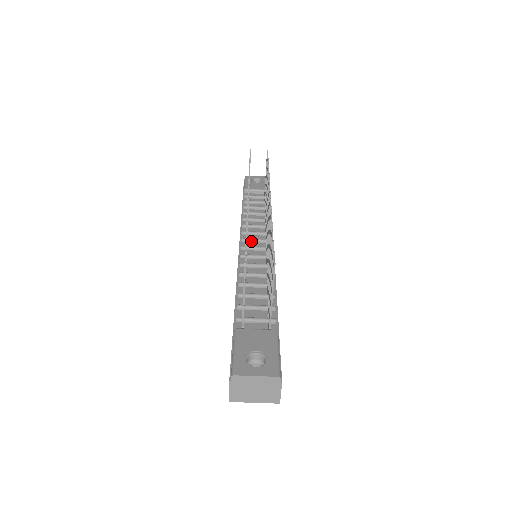
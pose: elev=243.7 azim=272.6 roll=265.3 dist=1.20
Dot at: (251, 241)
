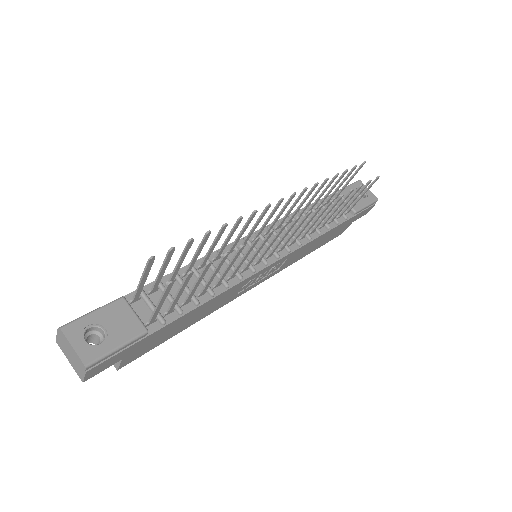
Dot at: occluded
